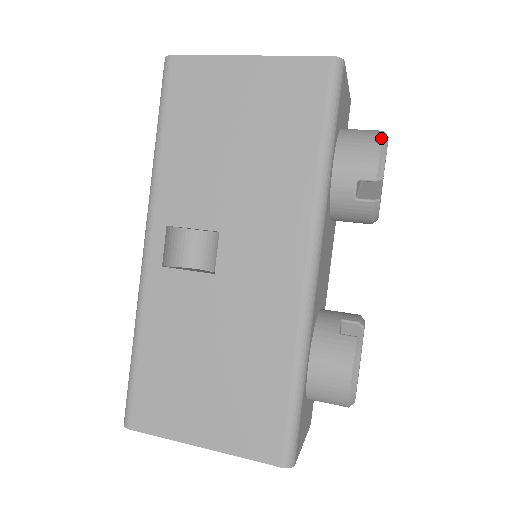
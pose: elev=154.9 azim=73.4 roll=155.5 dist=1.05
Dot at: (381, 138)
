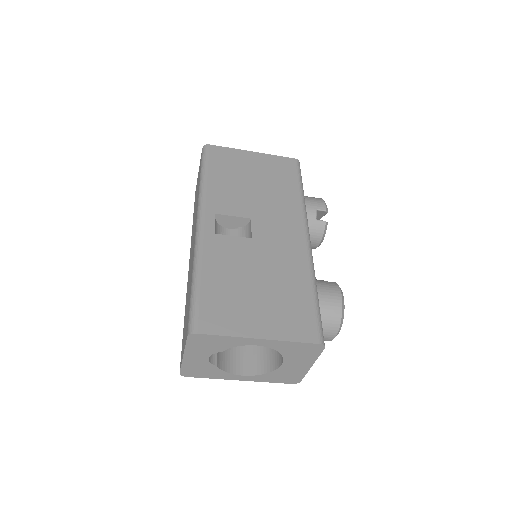
Dot at: (321, 198)
